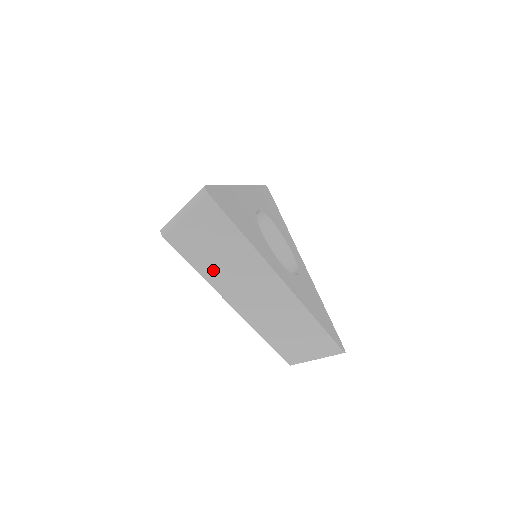
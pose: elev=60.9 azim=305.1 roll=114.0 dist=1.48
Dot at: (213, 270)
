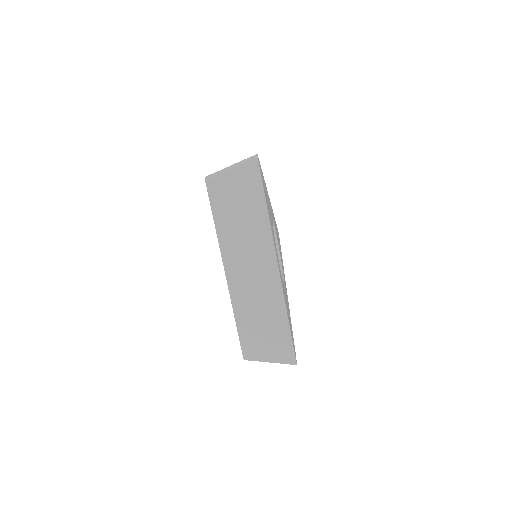
Dot at: (228, 228)
